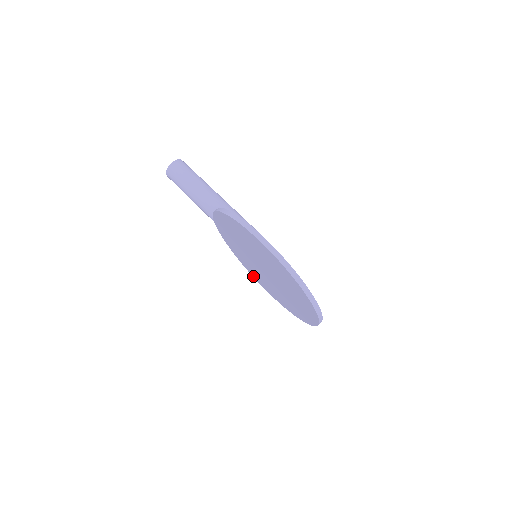
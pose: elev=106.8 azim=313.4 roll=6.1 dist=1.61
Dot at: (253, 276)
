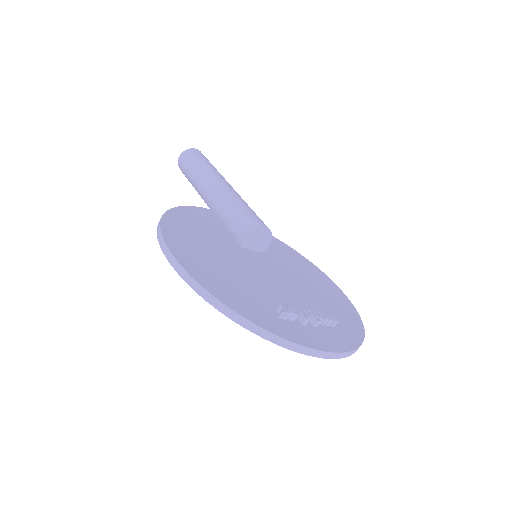
Dot at: occluded
